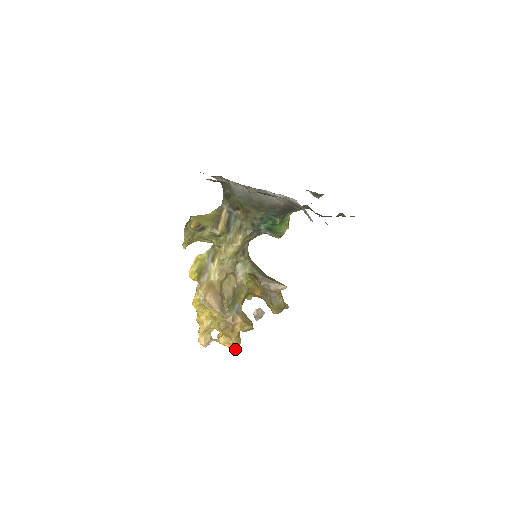
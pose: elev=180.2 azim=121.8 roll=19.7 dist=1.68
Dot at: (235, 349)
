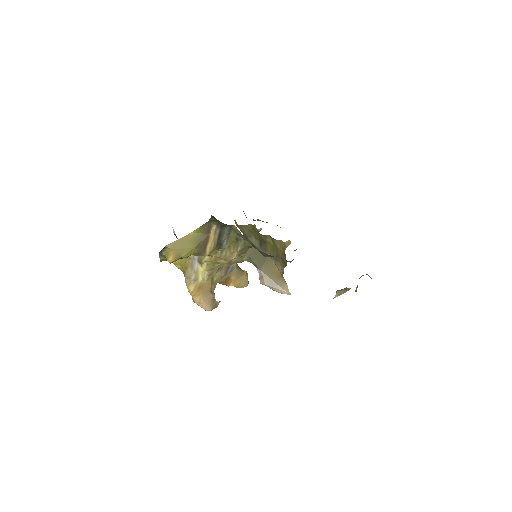
Dot at: occluded
